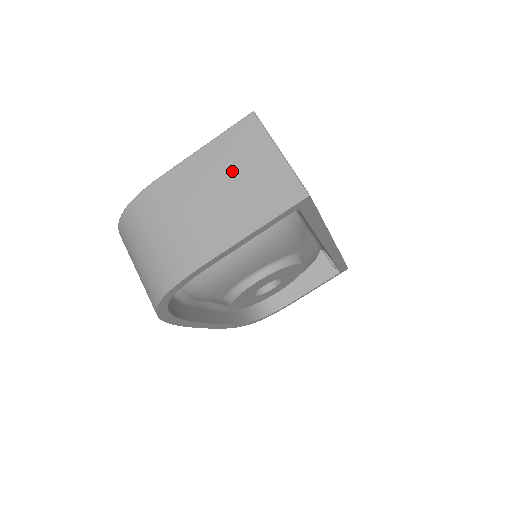
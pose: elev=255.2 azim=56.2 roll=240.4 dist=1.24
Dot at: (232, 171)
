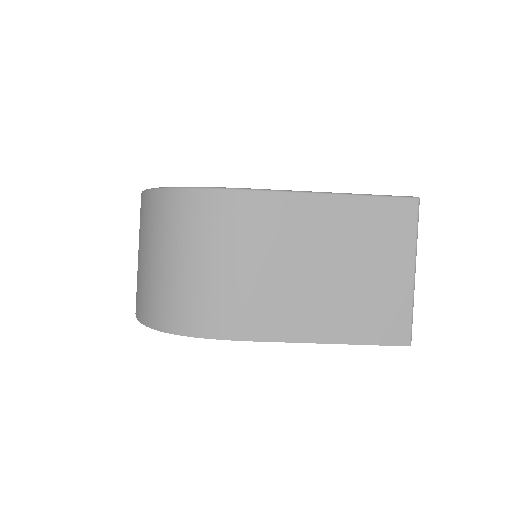
Dot at: (349, 253)
